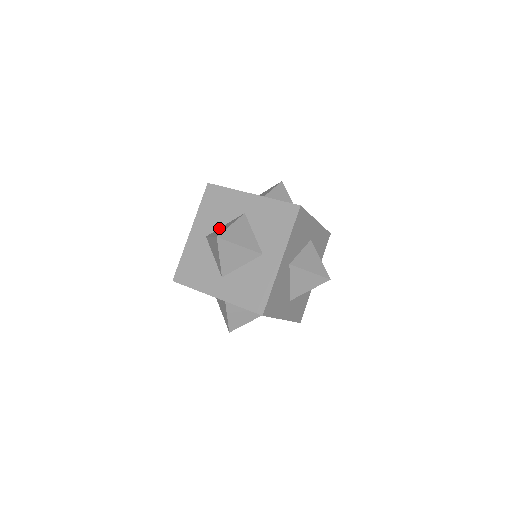
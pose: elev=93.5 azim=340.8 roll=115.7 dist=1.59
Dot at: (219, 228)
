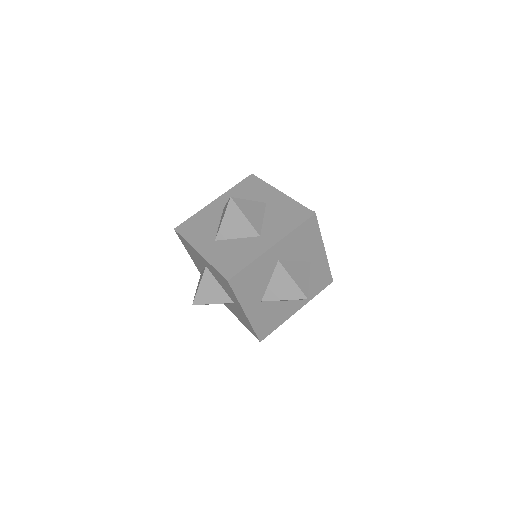
Dot at: (218, 228)
